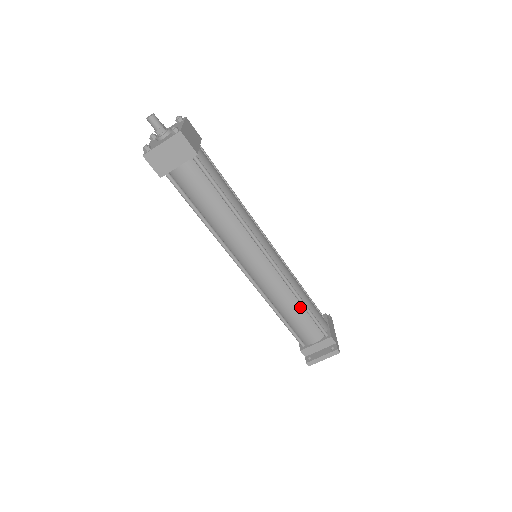
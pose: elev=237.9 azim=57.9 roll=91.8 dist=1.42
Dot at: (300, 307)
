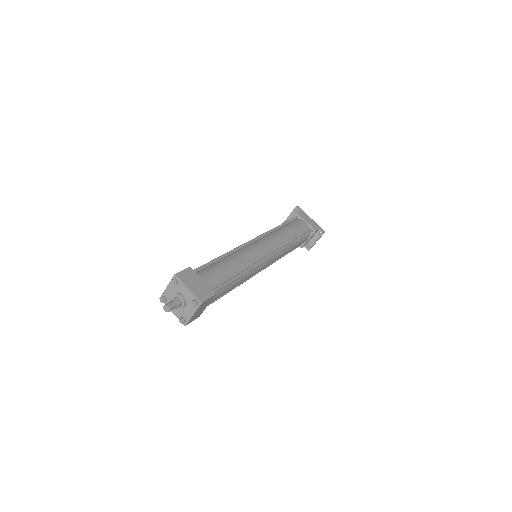
Dot at: (294, 243)
